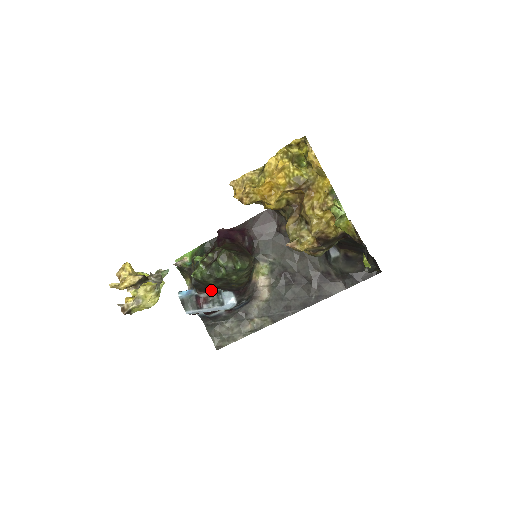
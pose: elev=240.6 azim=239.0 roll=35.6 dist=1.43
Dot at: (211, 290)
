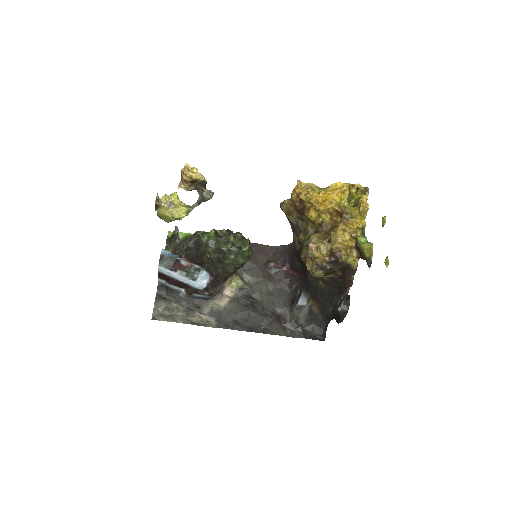
Dot at: (193, 264)
